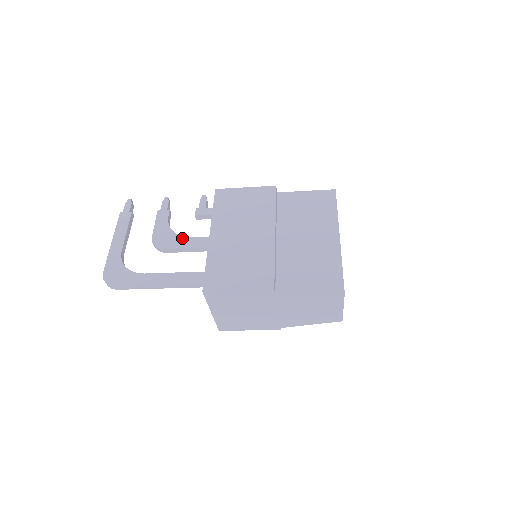
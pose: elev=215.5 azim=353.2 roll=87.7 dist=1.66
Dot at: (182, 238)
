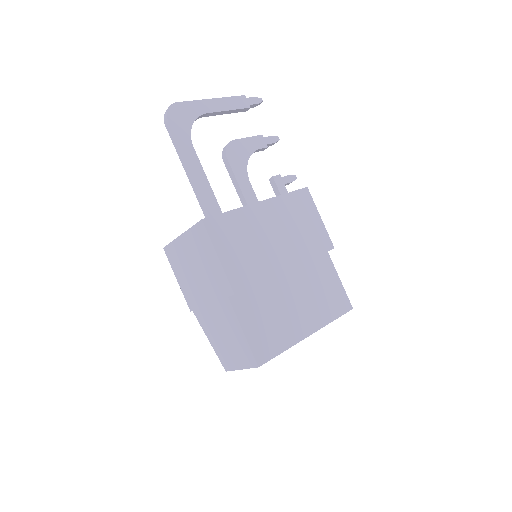
Dot at: (246, 173)
